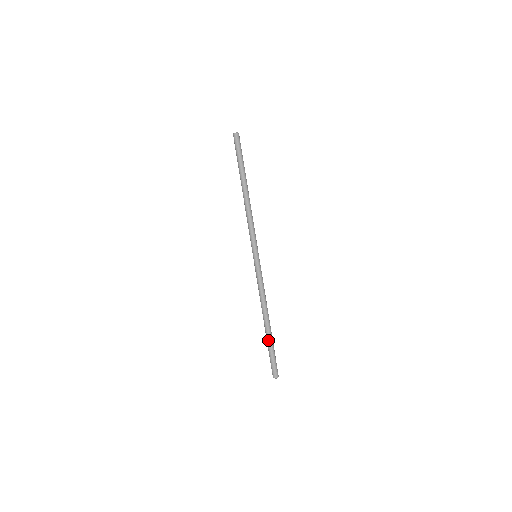
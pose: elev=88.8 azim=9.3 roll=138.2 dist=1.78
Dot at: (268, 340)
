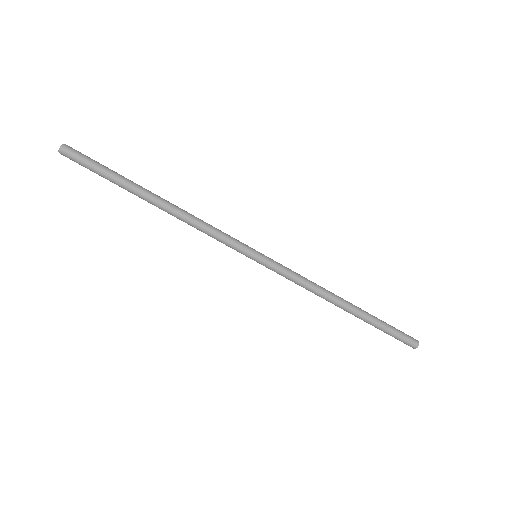
Dot at: (370, 322)
